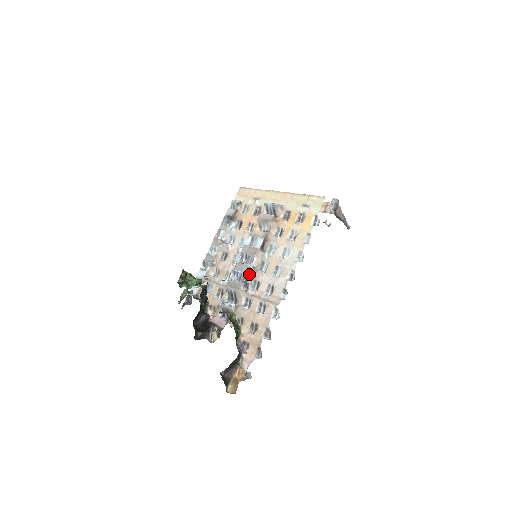
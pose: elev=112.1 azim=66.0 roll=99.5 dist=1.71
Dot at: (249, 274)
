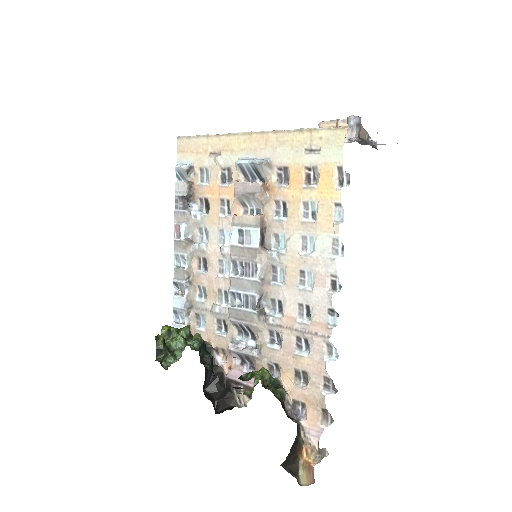
Dot at: (259, 293)
